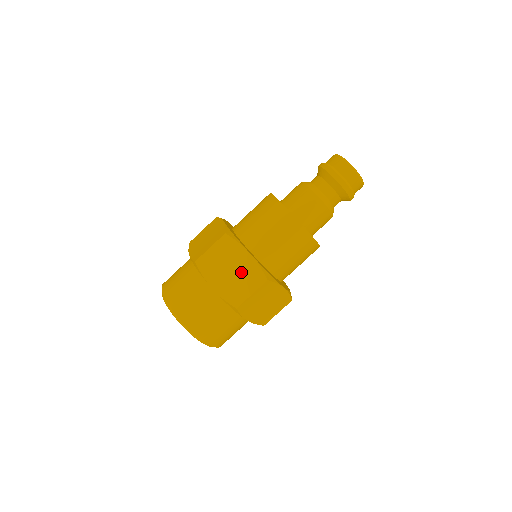
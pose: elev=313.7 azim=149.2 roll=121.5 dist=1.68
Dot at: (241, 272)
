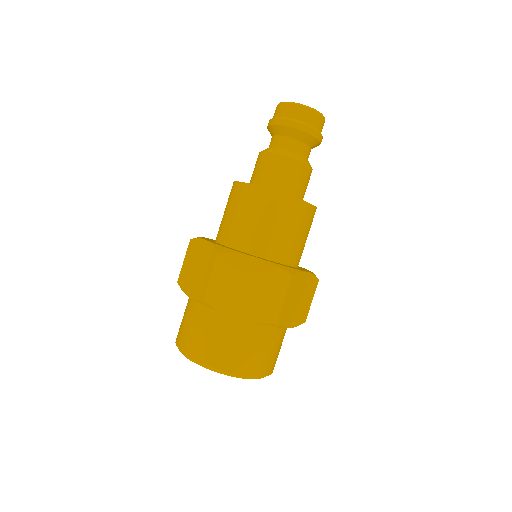
Dot at: (259, 283)
